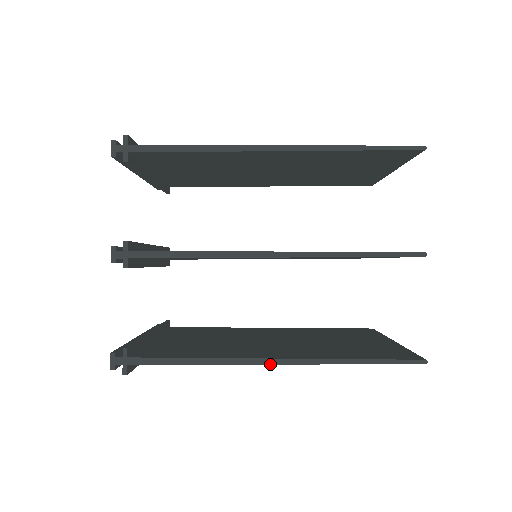
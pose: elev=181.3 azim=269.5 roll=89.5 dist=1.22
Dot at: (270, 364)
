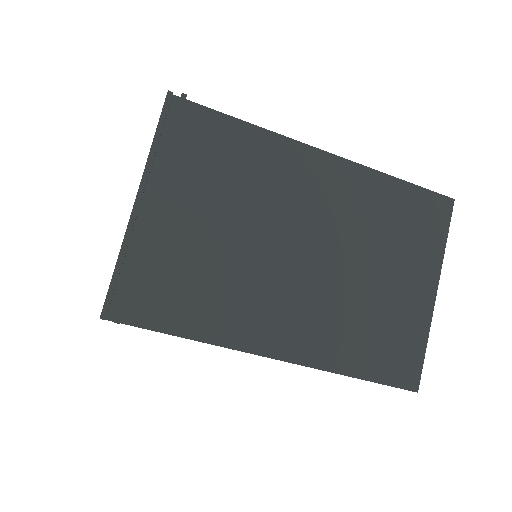
Dot at: (325, 151)
